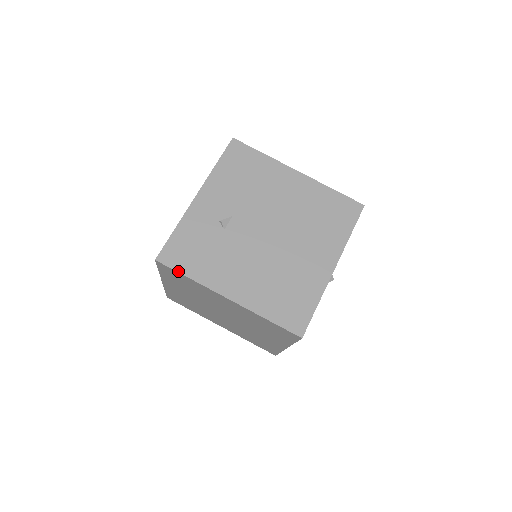
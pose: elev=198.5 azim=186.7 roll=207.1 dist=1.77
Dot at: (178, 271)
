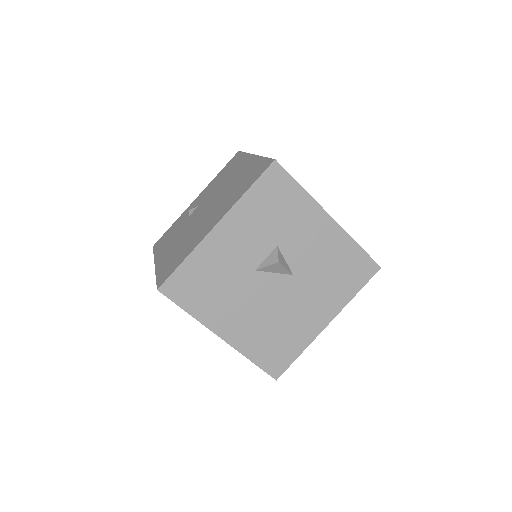
Dot at: (154, 251)
